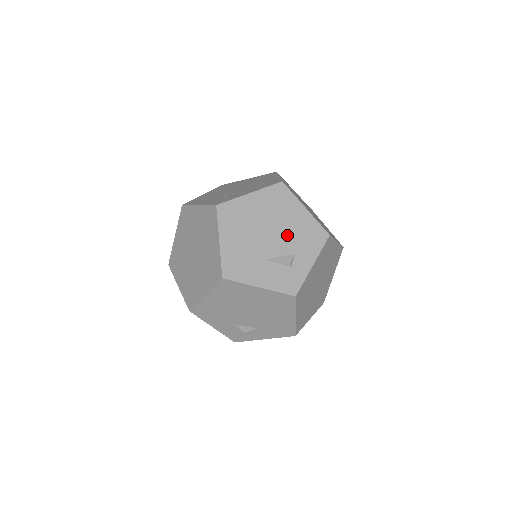
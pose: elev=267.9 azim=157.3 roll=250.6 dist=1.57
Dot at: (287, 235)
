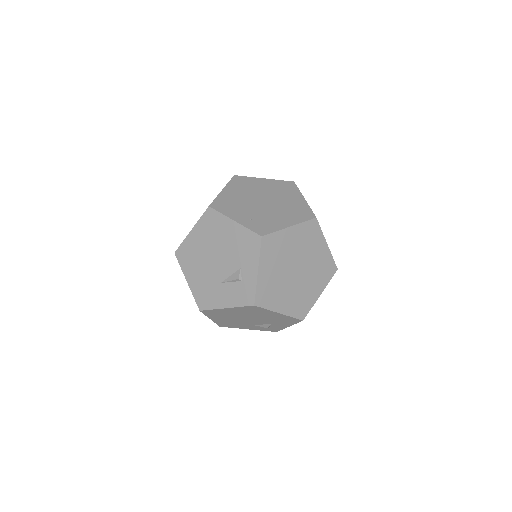
Dot at: (229, 254)
